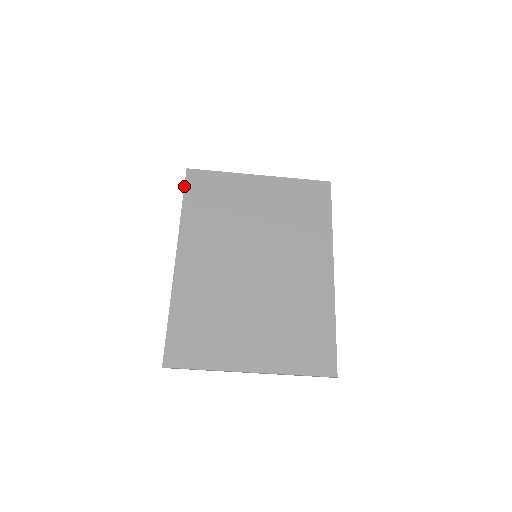
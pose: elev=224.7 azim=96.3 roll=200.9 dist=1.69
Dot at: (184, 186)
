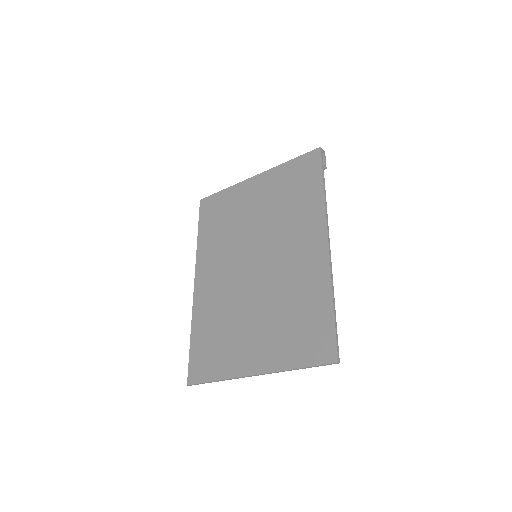
Dot at: (199, 216)
